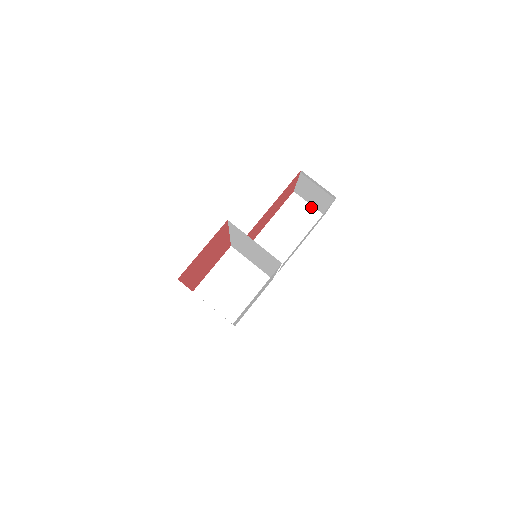
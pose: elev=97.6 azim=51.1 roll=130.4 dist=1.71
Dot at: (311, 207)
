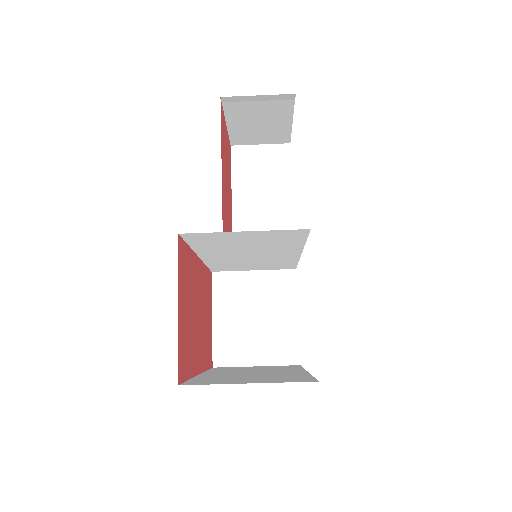
Dot at: (267, 147)
